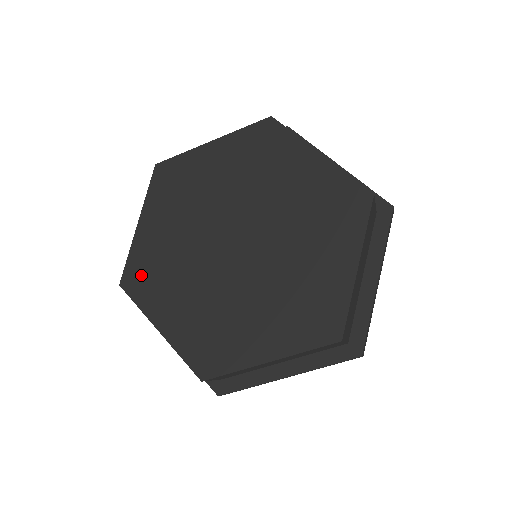
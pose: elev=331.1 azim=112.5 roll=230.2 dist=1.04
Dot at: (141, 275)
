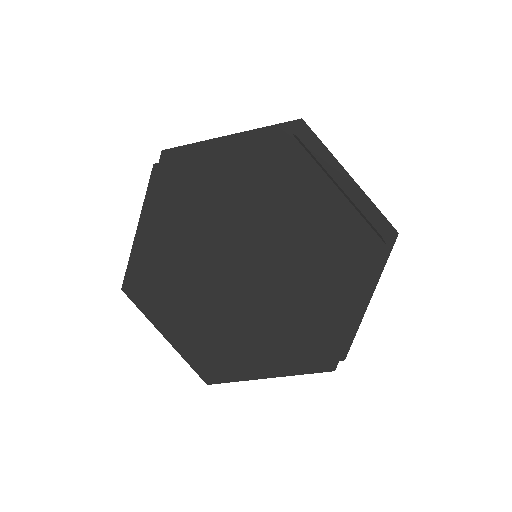
Dot at: (144, 284)
